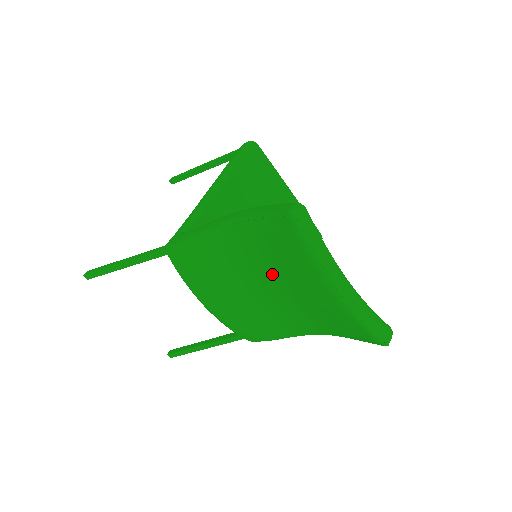
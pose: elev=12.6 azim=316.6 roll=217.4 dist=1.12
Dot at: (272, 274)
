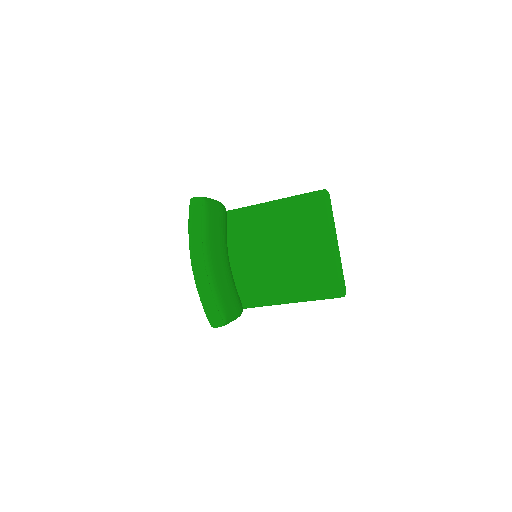
Dot at: occluded
